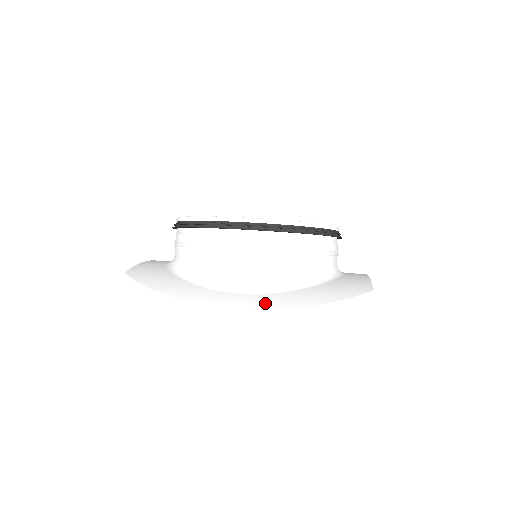
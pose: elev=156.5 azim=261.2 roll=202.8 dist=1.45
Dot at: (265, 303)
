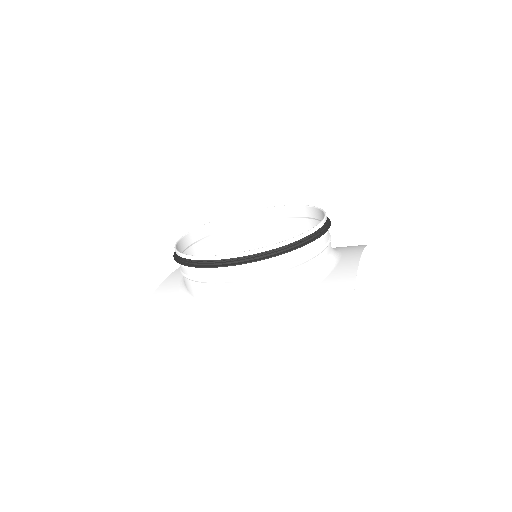
Dot at: (254, 330)
